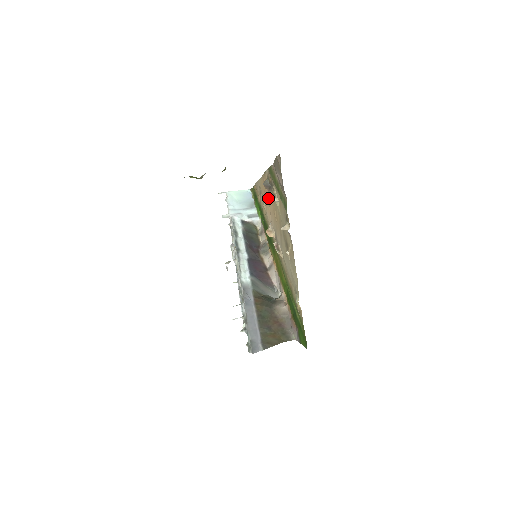
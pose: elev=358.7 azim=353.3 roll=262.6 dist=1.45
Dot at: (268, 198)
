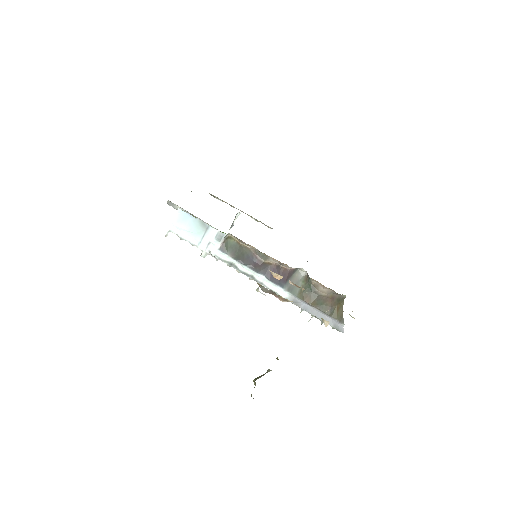
Dot at: occluded
